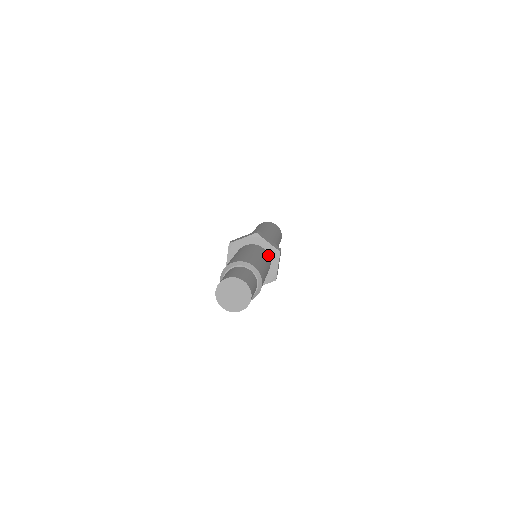
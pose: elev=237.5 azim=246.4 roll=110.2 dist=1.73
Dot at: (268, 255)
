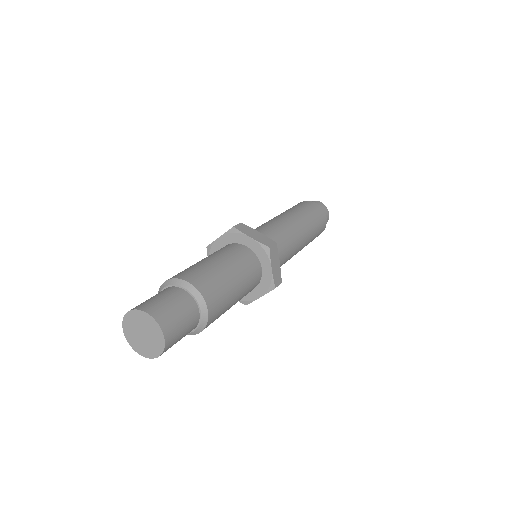
Dot at: (253, 255)
